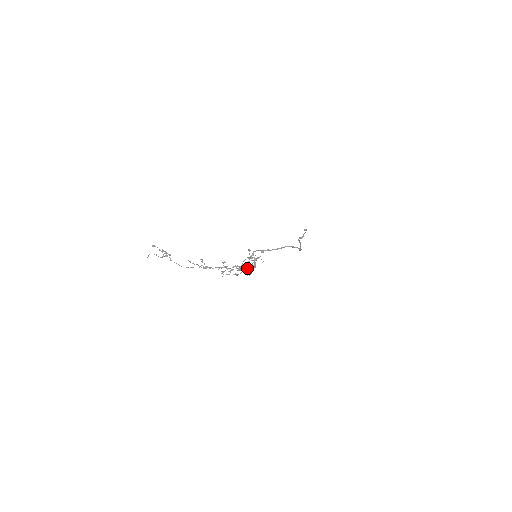
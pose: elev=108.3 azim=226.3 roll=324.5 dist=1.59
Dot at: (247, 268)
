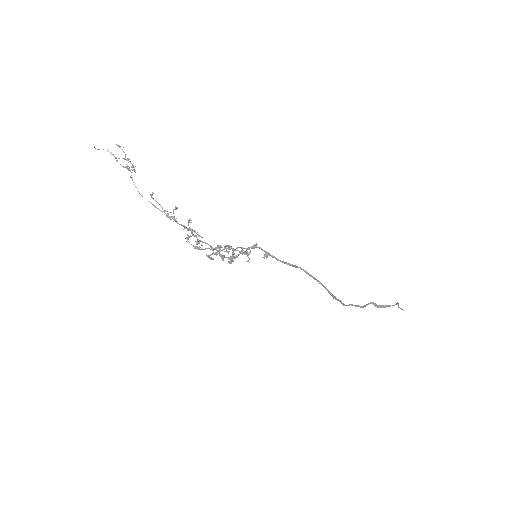
Dot at: (217, 251)
